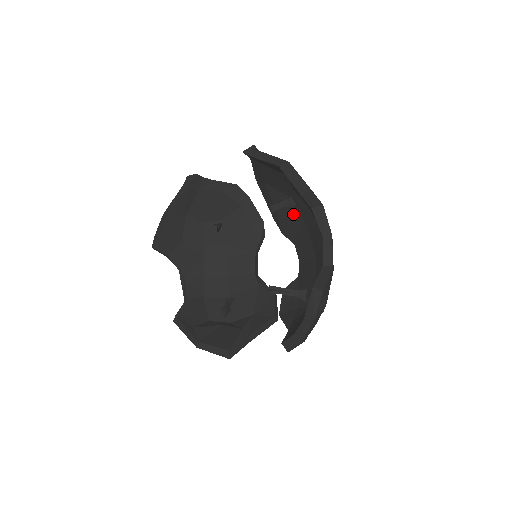
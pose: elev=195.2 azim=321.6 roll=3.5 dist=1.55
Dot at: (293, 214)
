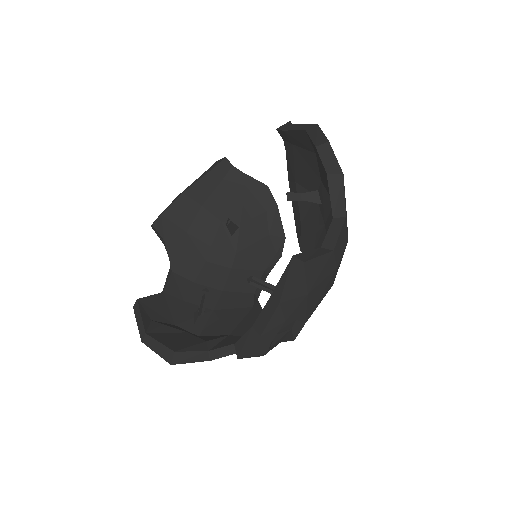
Dot at: (317, 219)
